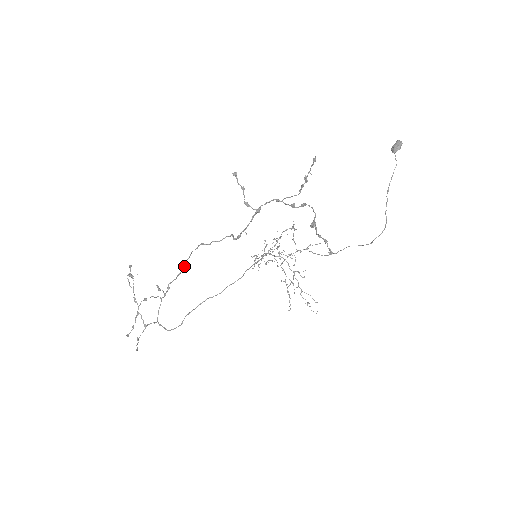
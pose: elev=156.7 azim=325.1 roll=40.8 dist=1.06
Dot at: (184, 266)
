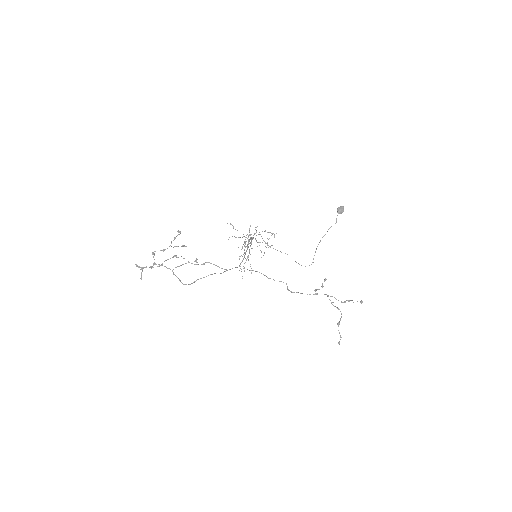
Dot at: occluded
